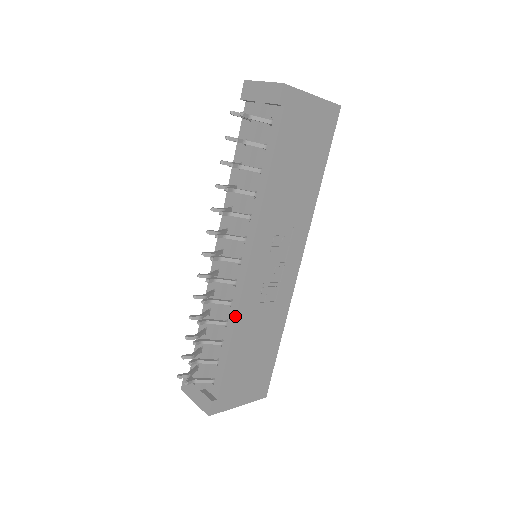
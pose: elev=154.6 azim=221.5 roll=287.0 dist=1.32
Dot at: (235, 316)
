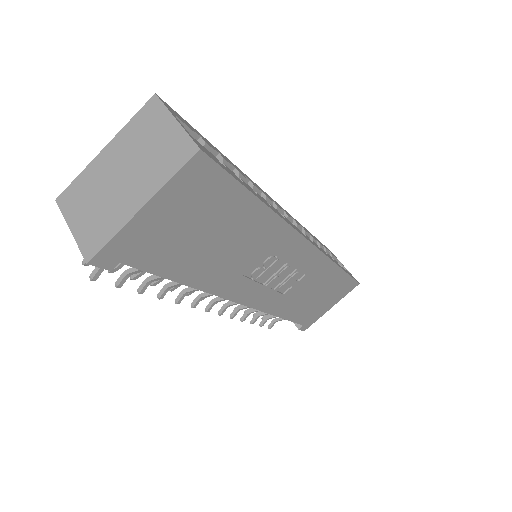
Dot at: (268, 313)
